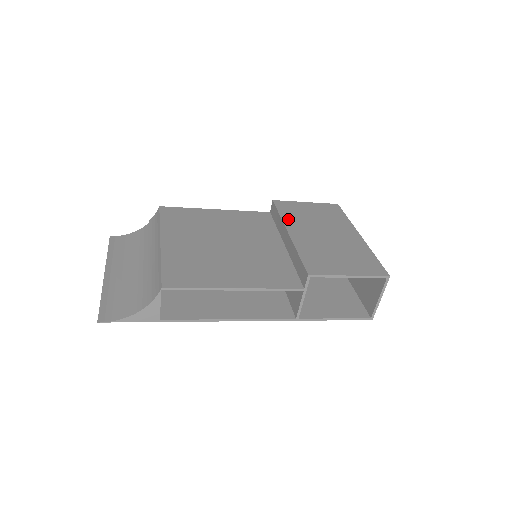
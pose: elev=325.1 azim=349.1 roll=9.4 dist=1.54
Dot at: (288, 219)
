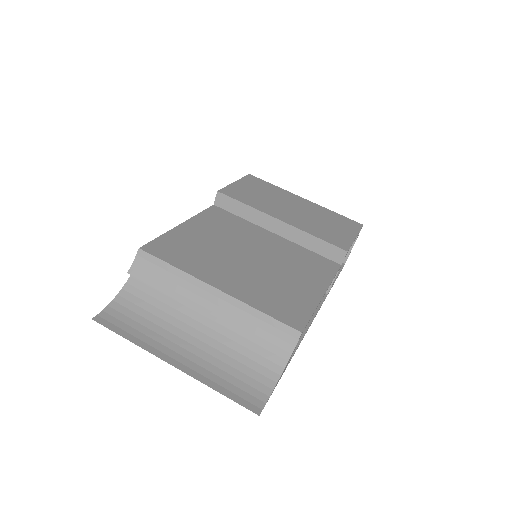
Dot at: (258, 206)
